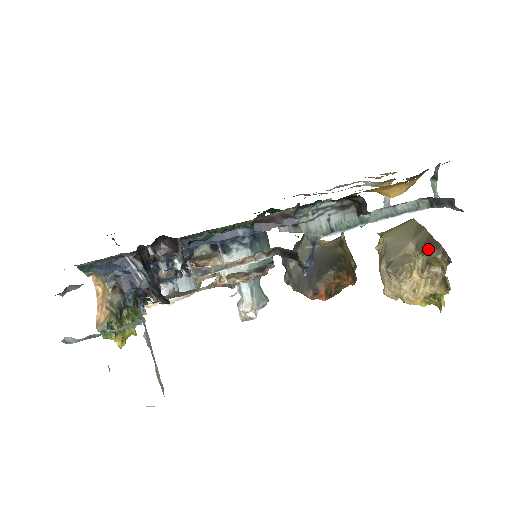
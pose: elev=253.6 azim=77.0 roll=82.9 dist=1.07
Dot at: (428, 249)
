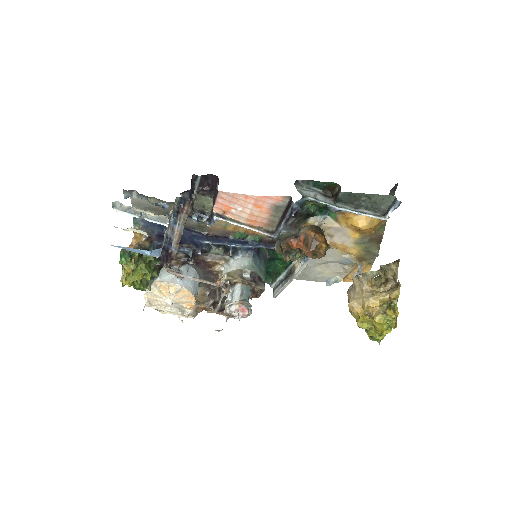
Dot at: occluded
